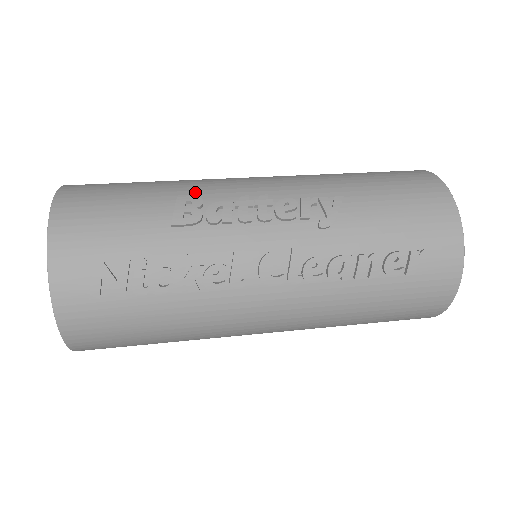
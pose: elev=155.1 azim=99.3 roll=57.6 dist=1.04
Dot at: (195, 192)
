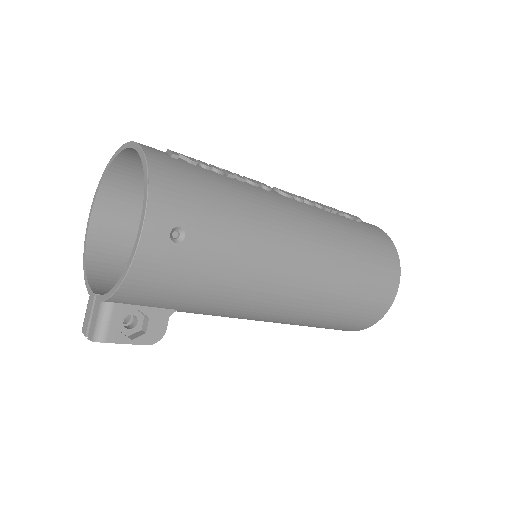
Dot at: occluded
